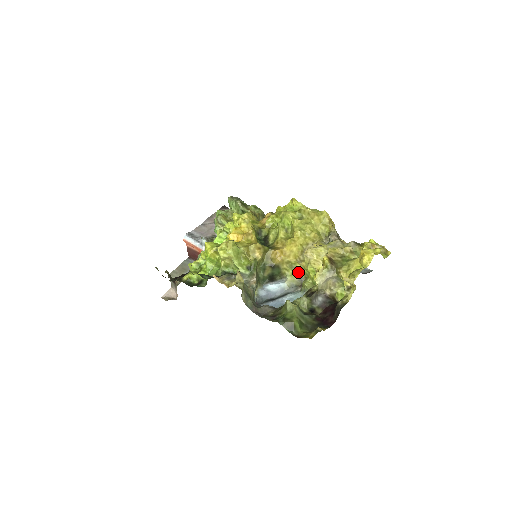
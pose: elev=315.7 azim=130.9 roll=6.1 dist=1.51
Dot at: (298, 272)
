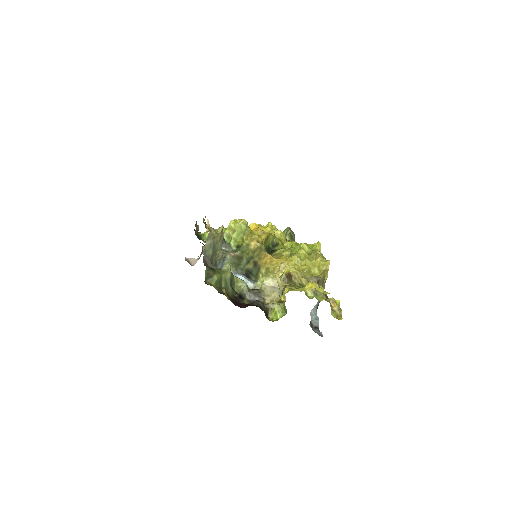
Dot at: occluded
